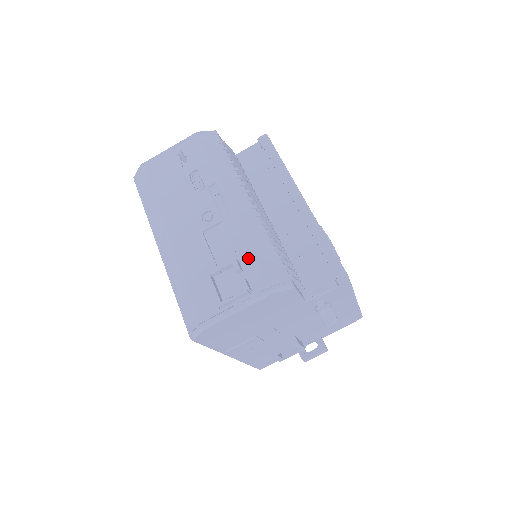
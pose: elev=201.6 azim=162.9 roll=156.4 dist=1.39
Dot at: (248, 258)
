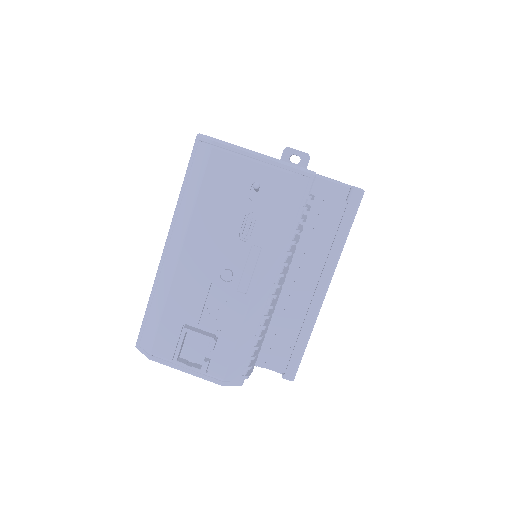
Dot at: (227, 345)
